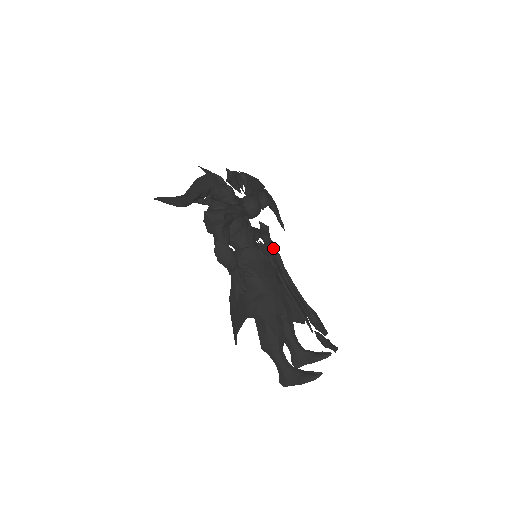
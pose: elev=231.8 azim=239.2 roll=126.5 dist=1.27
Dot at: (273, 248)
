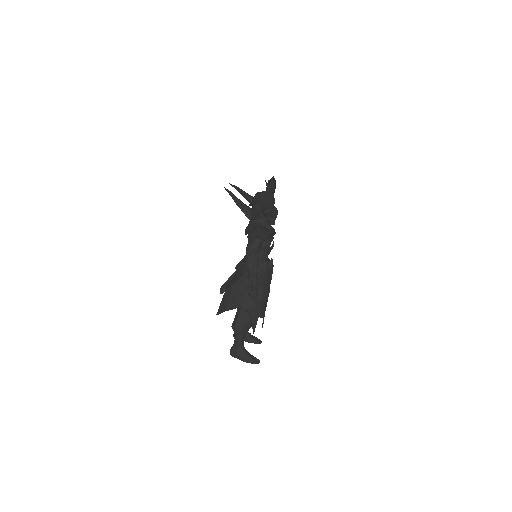
Dot at: occluded
